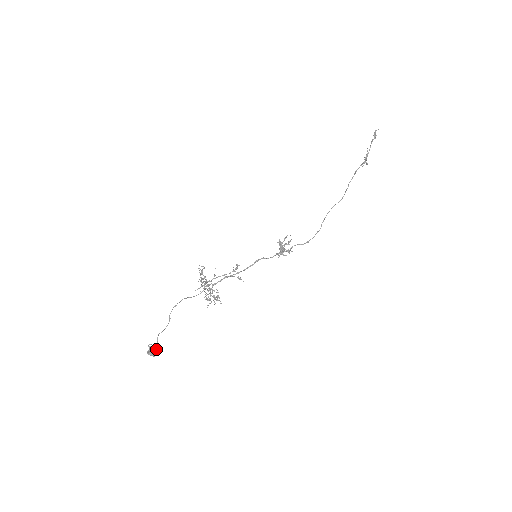
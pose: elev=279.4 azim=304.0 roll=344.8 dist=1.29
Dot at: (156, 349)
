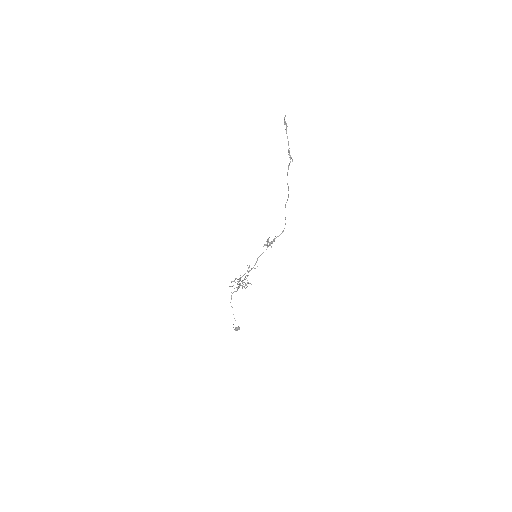
Dot at: (238, 327)
